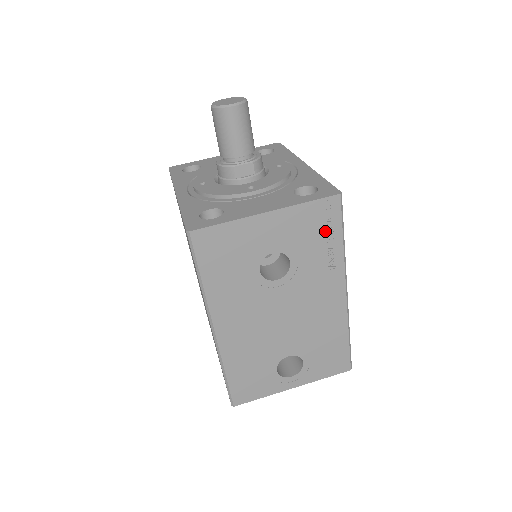
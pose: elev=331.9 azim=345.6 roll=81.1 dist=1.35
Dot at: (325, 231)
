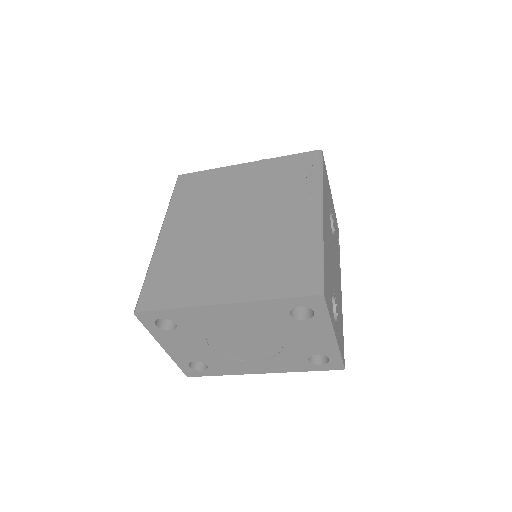
Dot at: occluded
